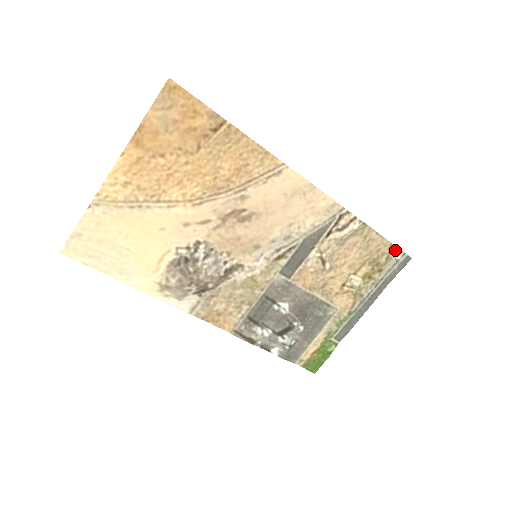
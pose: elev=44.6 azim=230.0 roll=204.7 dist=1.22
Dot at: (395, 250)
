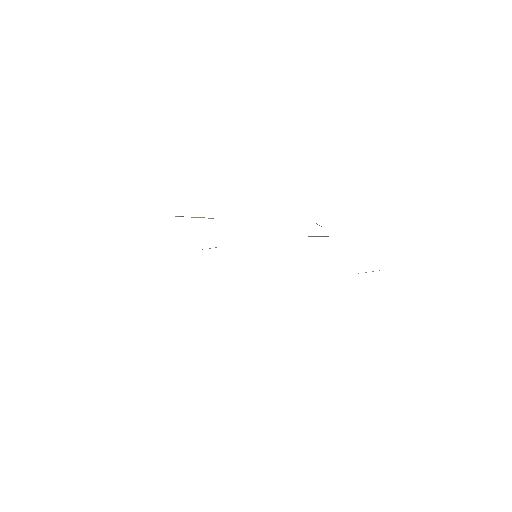
Dot at: occluded
